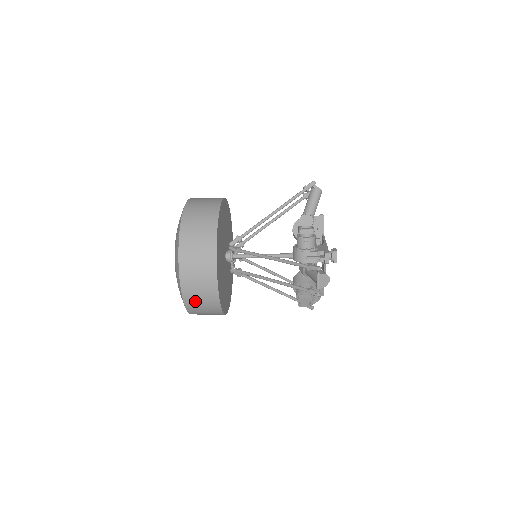
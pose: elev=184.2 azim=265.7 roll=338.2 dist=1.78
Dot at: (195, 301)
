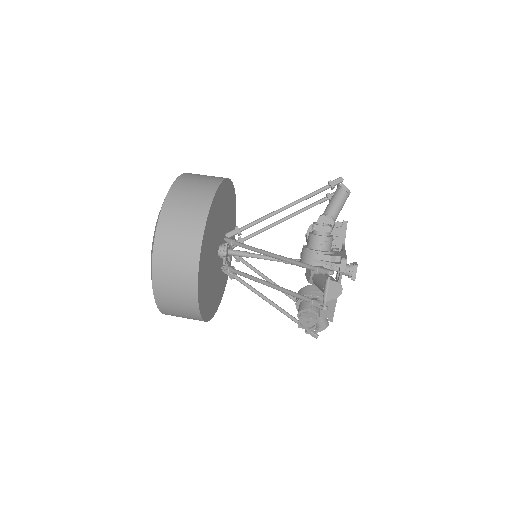
Dot at: (167, 294)
